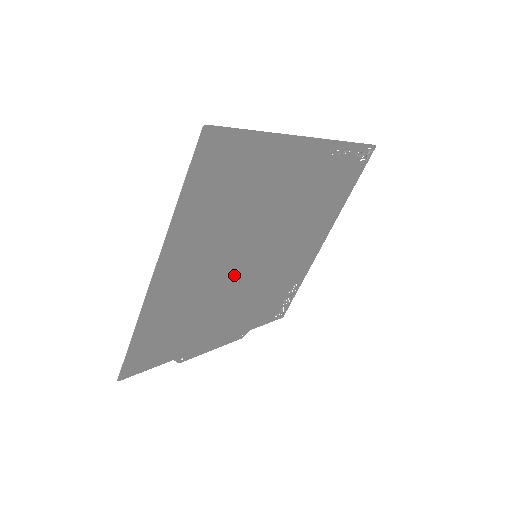
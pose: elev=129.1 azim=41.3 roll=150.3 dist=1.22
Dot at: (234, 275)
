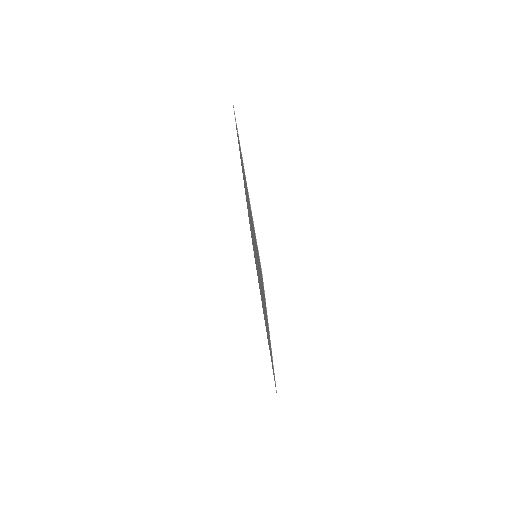
Dot at: (259, 280)
